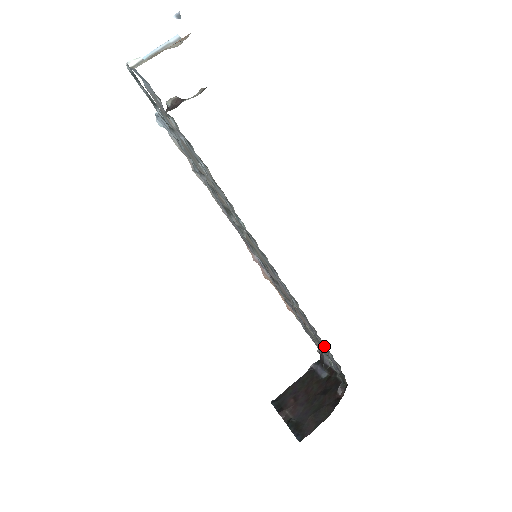
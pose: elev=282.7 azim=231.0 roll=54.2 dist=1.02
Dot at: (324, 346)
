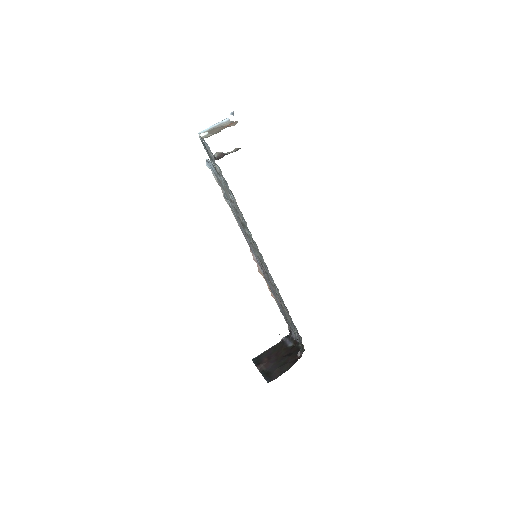
Dot at: (292, 323)
